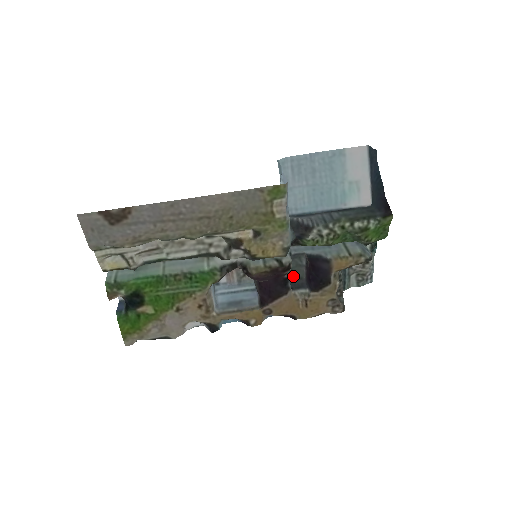
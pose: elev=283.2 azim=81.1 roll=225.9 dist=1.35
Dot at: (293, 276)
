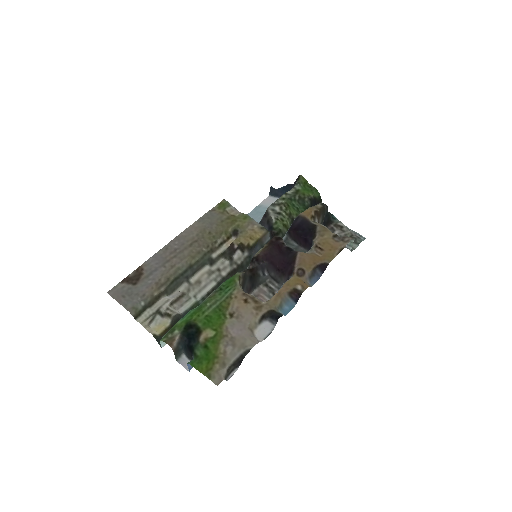
Dot at: occluded
